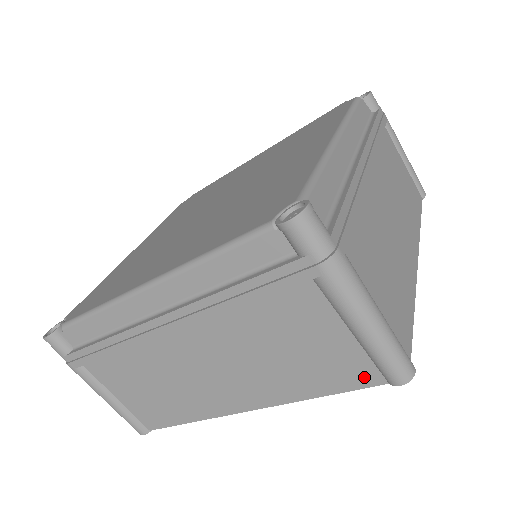
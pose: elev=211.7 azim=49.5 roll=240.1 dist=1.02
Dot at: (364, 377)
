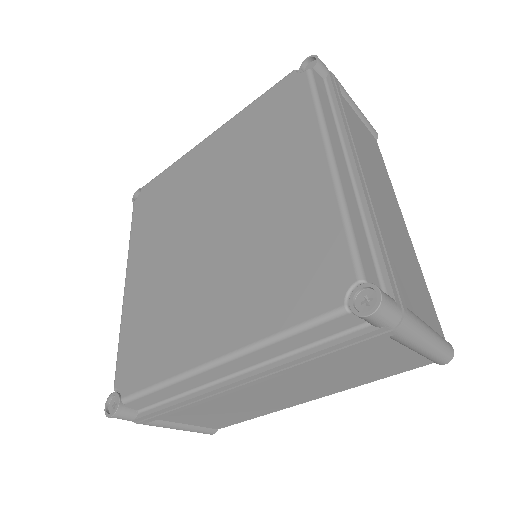
Dot at: (416, 365)
